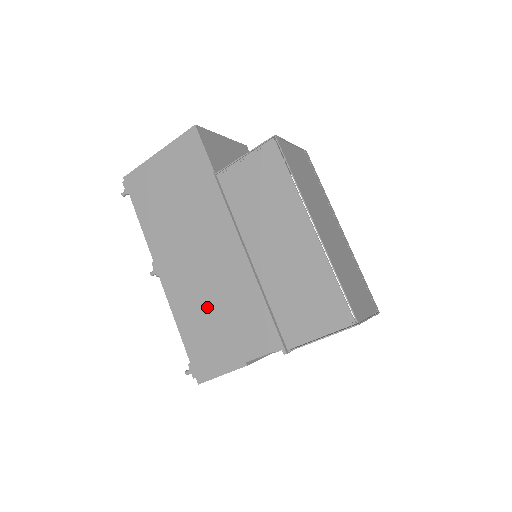
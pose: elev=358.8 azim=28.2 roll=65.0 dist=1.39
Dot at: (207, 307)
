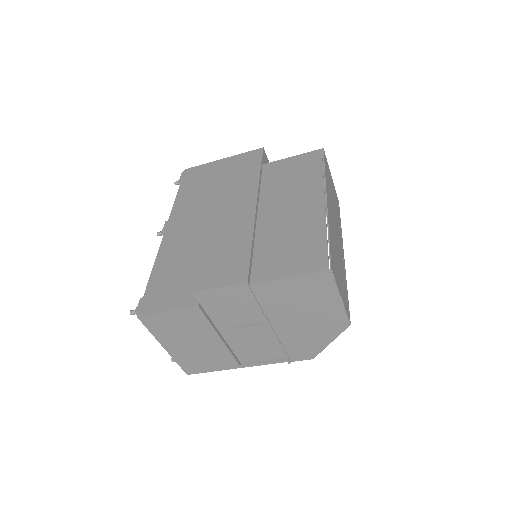
Dot at: (192, 256)
